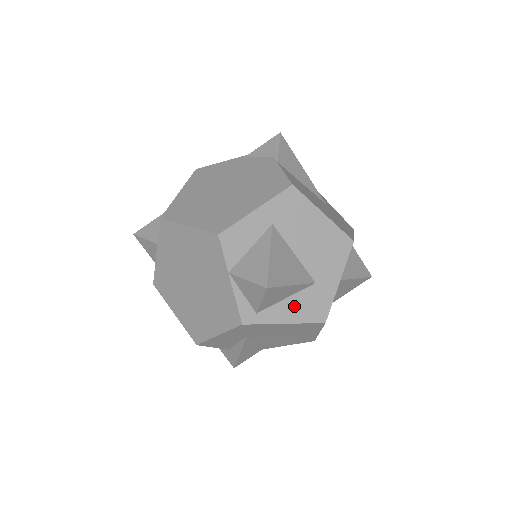
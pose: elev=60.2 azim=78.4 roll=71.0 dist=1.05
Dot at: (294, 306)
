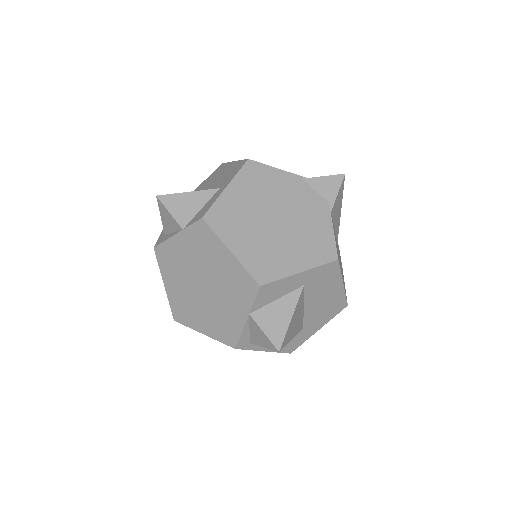
Dot at: occluded
